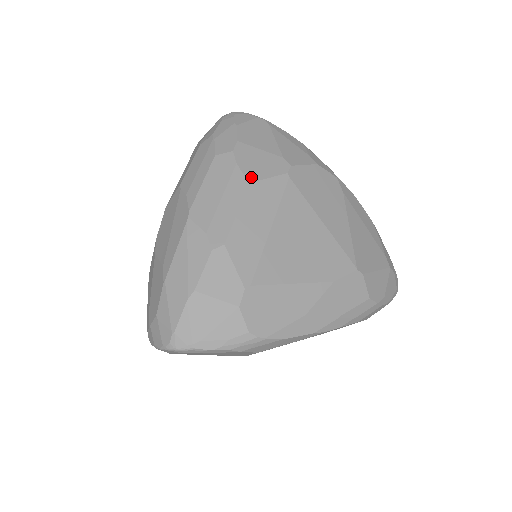
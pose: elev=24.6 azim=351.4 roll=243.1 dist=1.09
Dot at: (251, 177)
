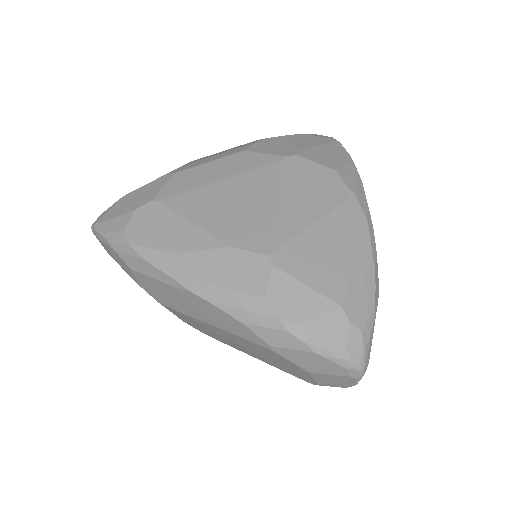
Dot at: (252, 149)
